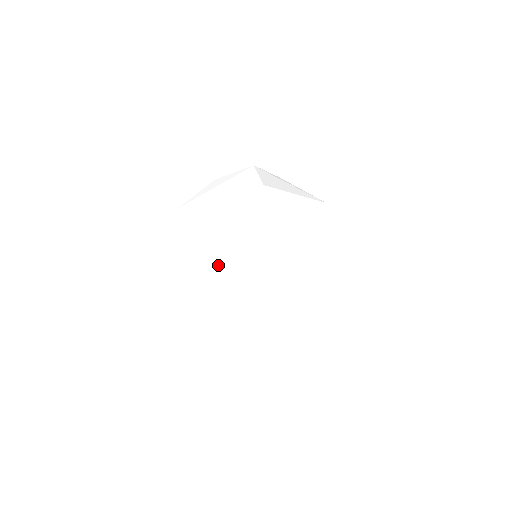
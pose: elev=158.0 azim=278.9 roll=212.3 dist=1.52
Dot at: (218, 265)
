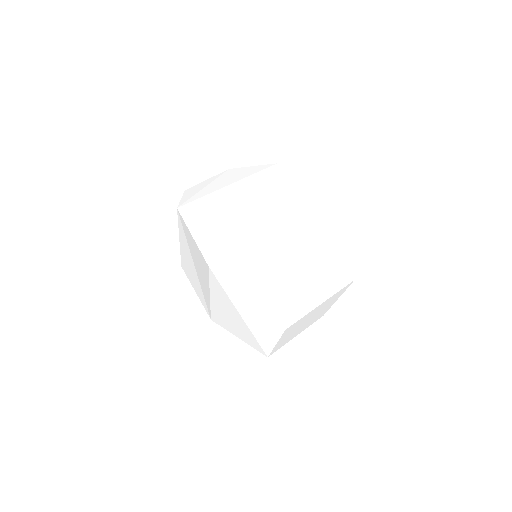
Dot at: (280, 232)
